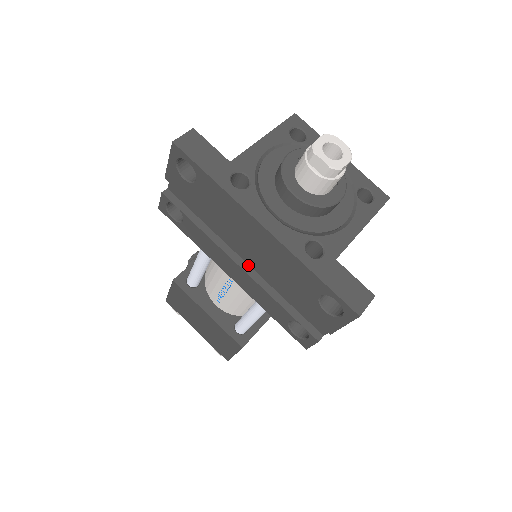
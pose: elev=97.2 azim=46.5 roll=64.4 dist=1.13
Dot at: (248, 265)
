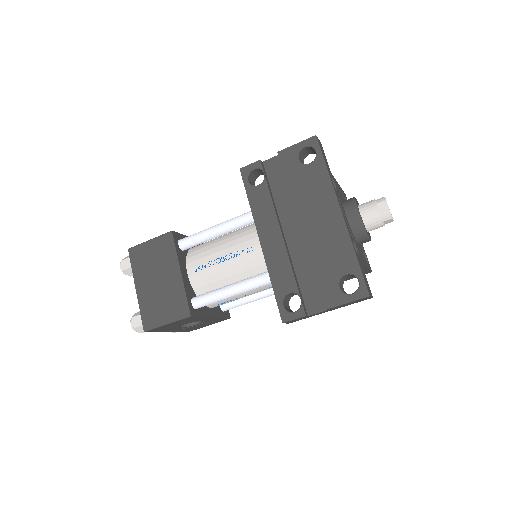
Dot at: (285, 239)
